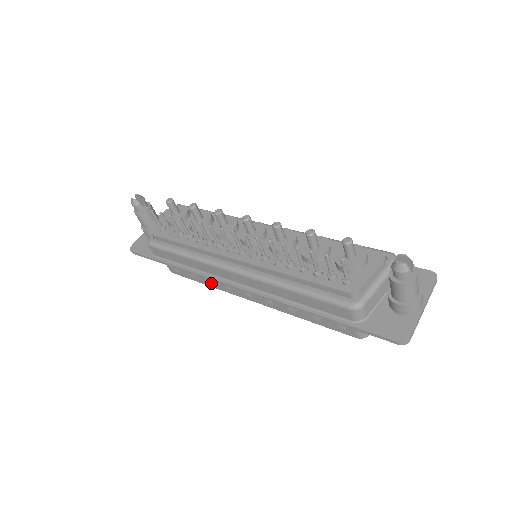
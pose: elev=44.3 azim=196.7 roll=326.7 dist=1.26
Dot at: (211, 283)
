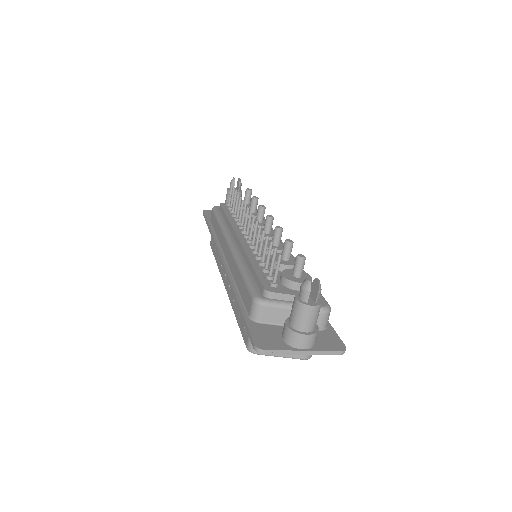
Dot at: (218, 259)
